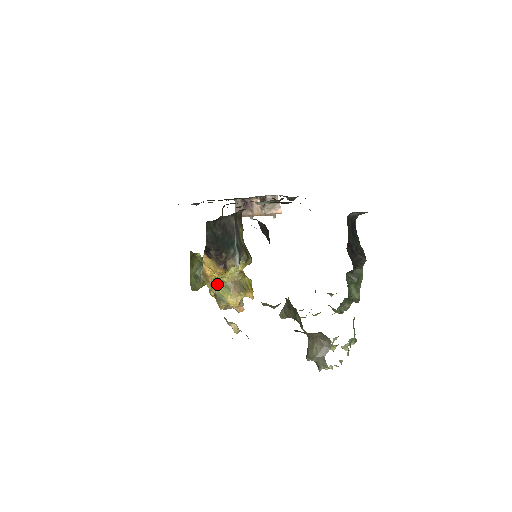
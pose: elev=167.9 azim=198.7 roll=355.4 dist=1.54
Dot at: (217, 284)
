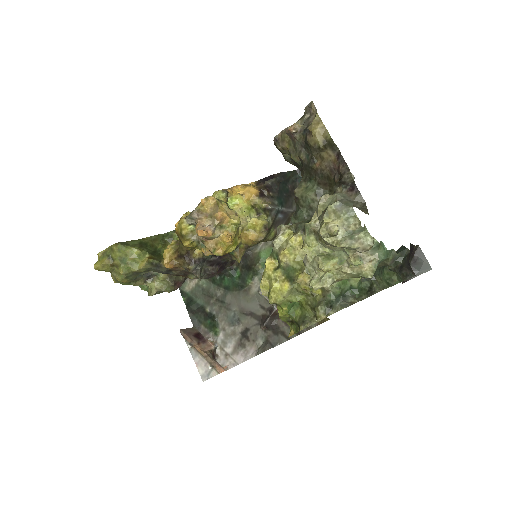
Dot at: (226, 199)
